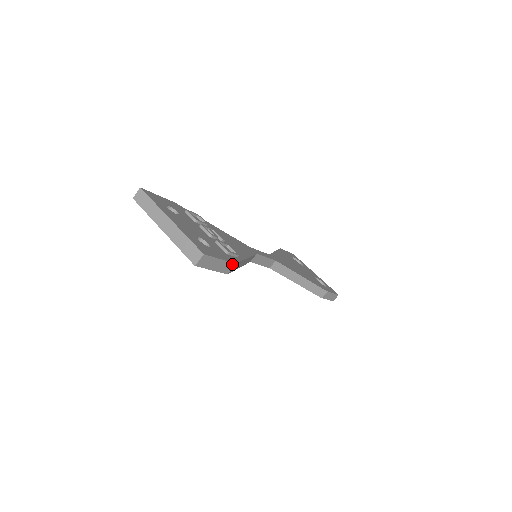
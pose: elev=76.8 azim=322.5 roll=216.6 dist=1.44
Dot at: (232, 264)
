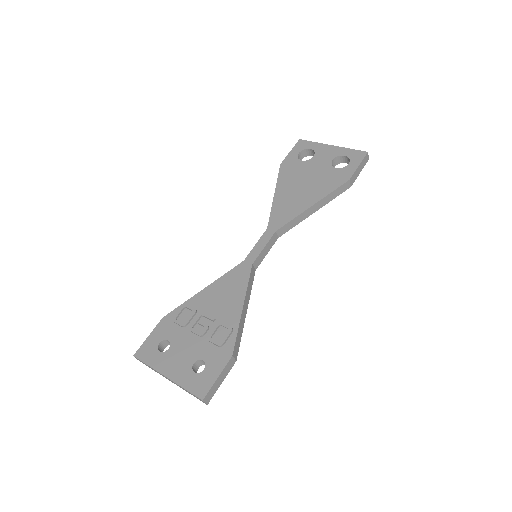
Dot at: (230, 359)
